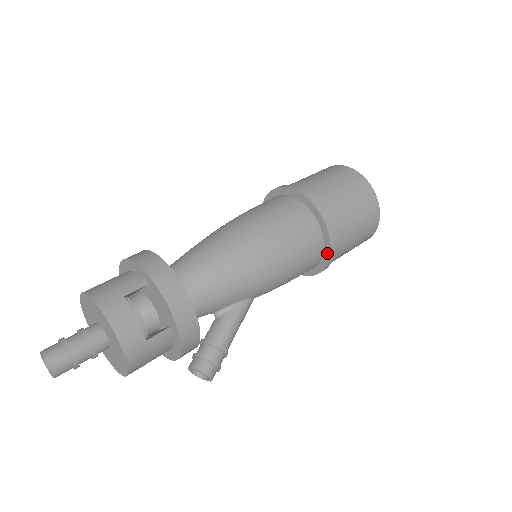
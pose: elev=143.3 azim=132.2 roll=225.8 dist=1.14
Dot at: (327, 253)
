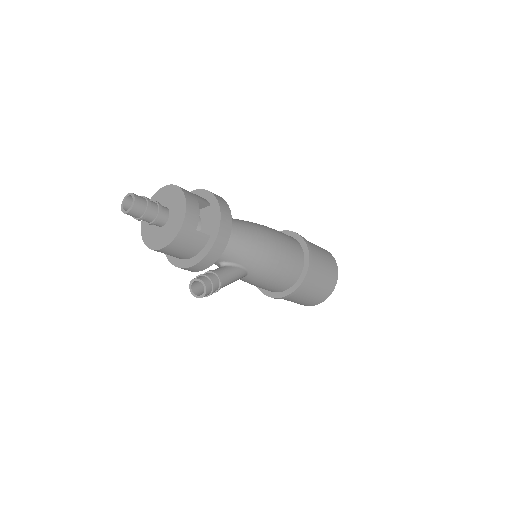
Dot at: (300, 281)
